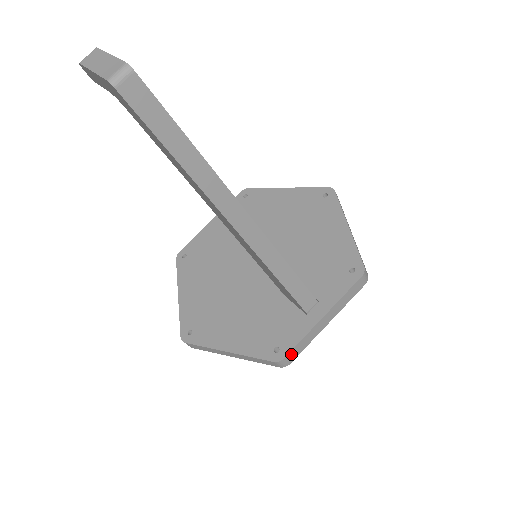
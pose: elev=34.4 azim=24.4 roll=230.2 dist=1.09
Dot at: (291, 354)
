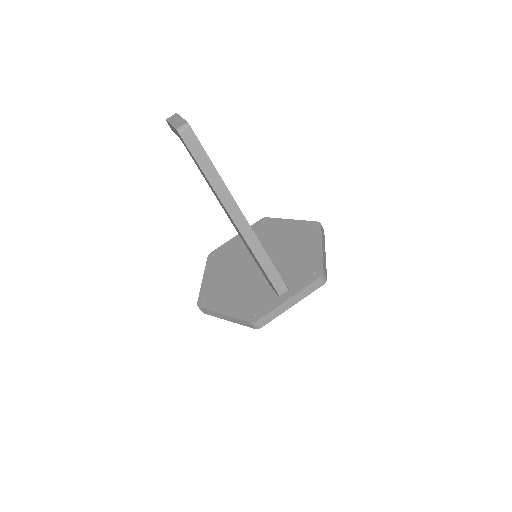
Dot at: (263, 320)
